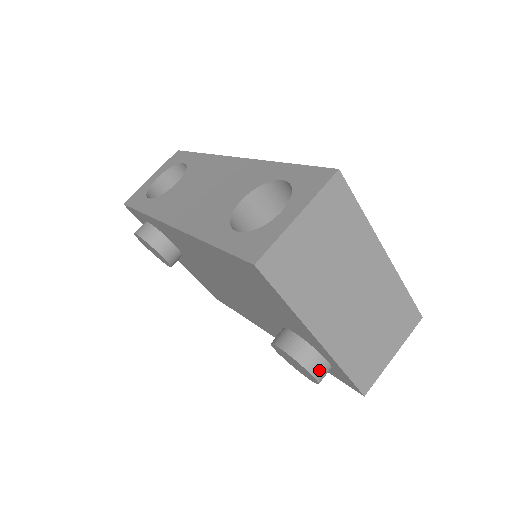
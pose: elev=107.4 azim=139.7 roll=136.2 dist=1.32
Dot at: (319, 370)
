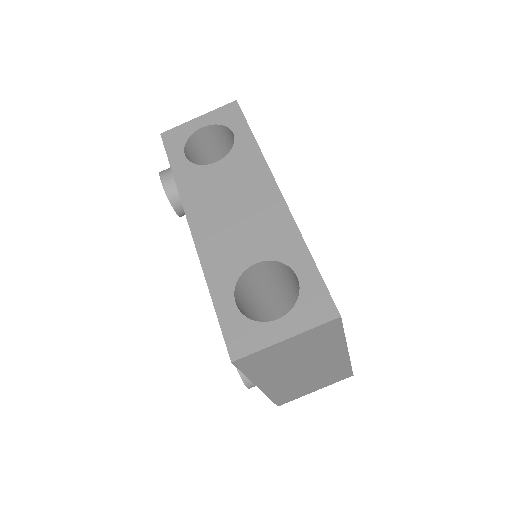
Dot at: (254, 385)
